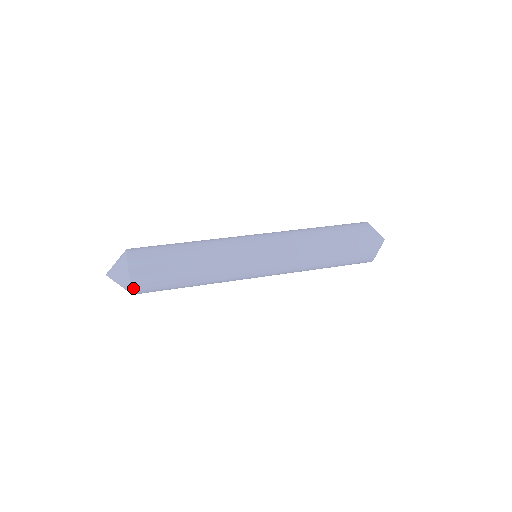
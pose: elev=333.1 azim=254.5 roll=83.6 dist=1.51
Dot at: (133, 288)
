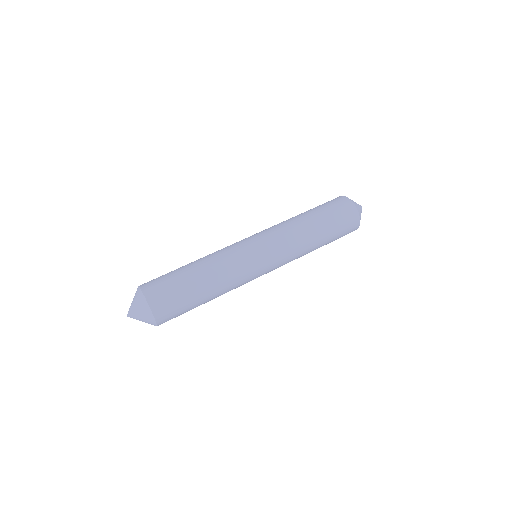
Dot at: (158, 324)
